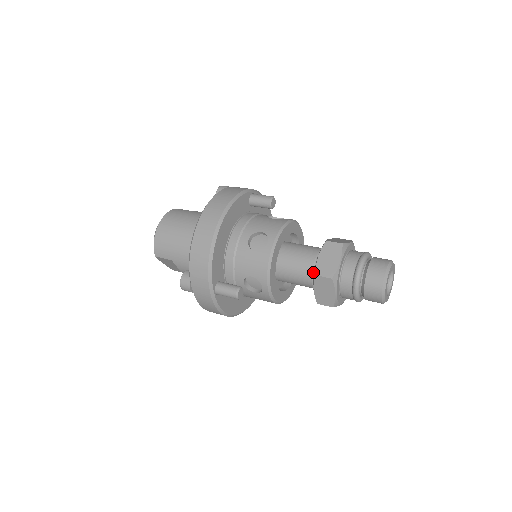
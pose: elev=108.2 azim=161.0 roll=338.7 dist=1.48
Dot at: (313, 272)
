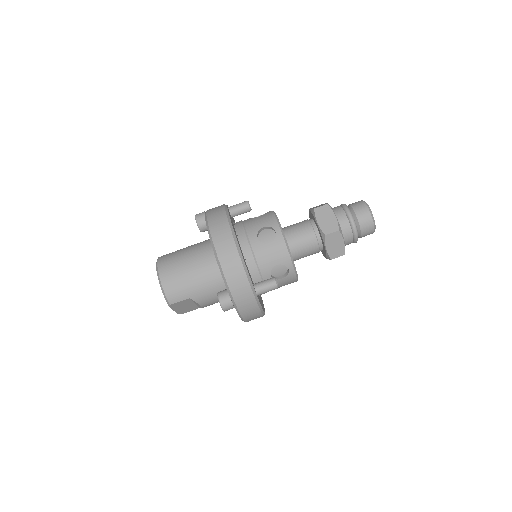
Dot at: (317, 237)
